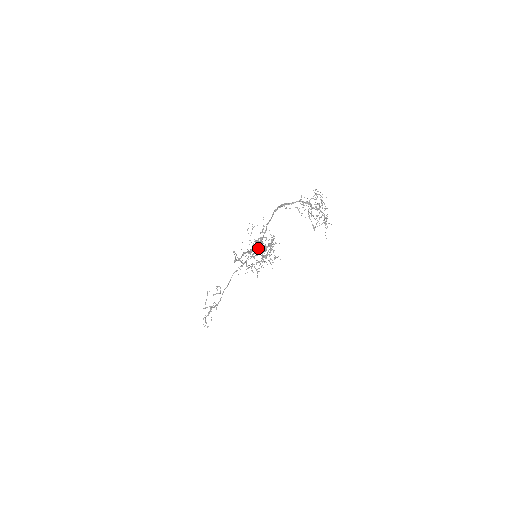
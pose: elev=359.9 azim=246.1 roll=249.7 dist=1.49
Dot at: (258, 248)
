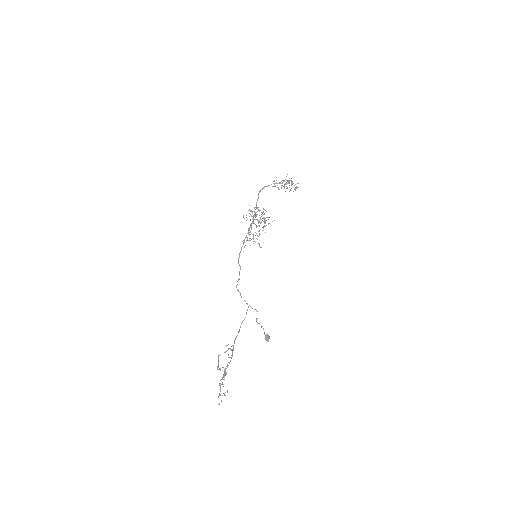
Dot at: occluded
